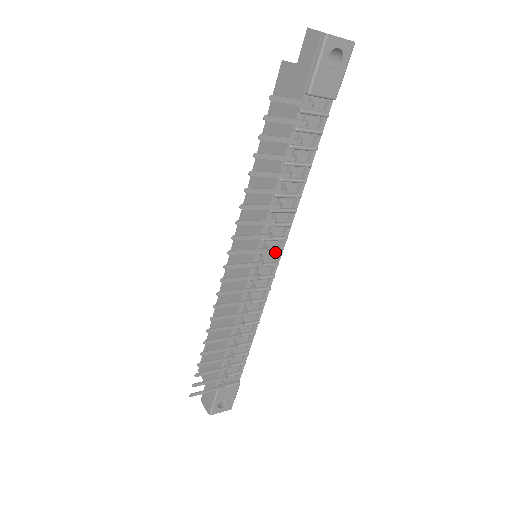
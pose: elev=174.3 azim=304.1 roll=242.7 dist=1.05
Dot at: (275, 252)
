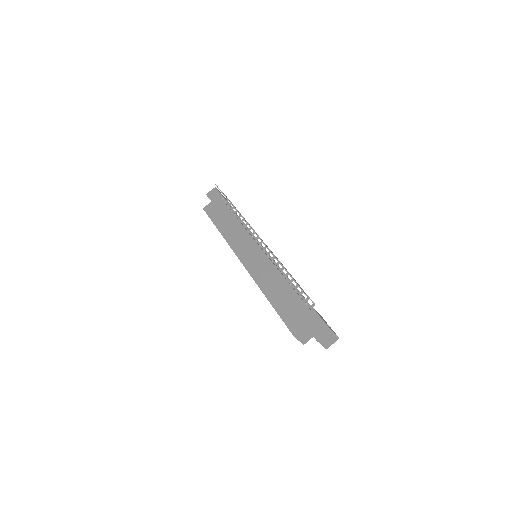
Dot at: occluded
